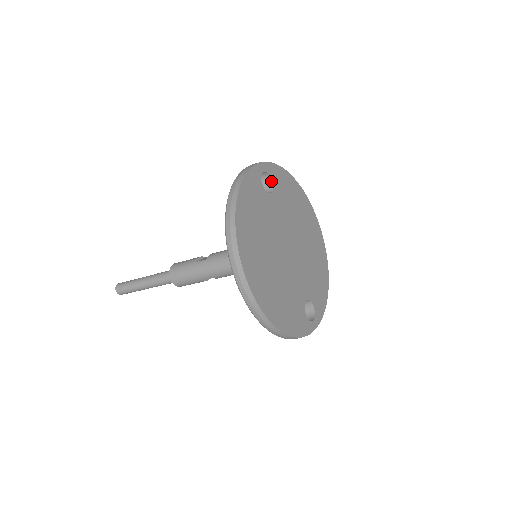
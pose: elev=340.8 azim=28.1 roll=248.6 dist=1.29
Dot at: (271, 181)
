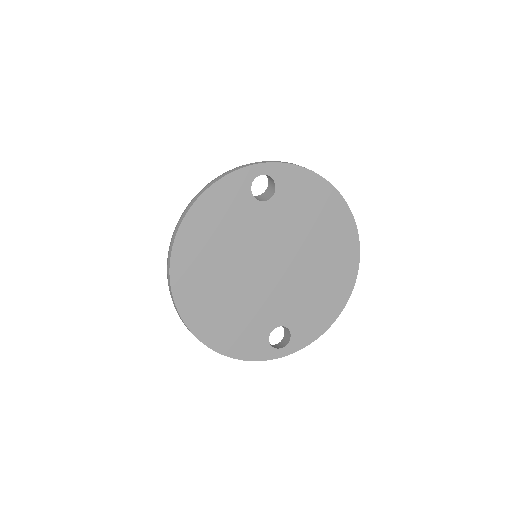
Dot at: (275, 186)
